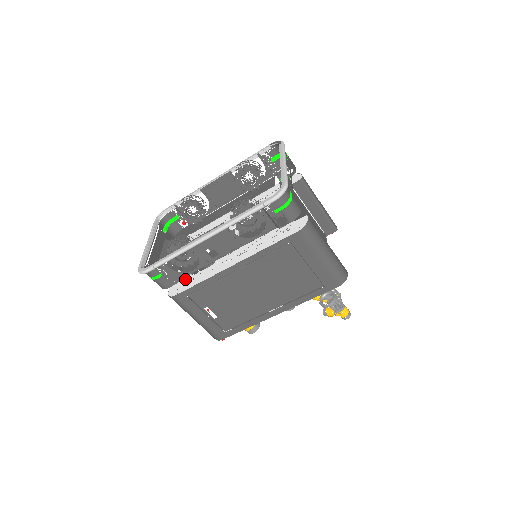
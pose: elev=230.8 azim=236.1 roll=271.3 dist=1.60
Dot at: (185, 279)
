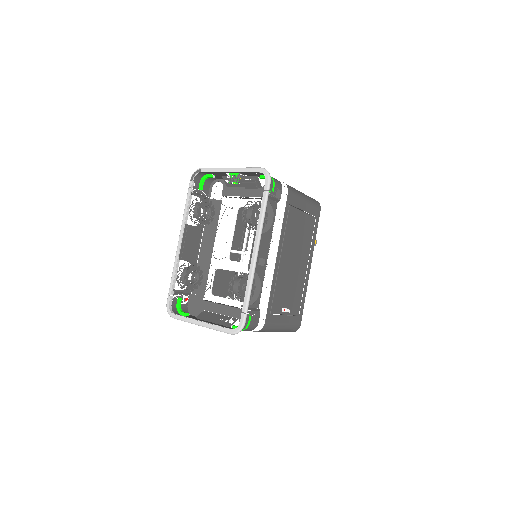
Dot at: occluded
